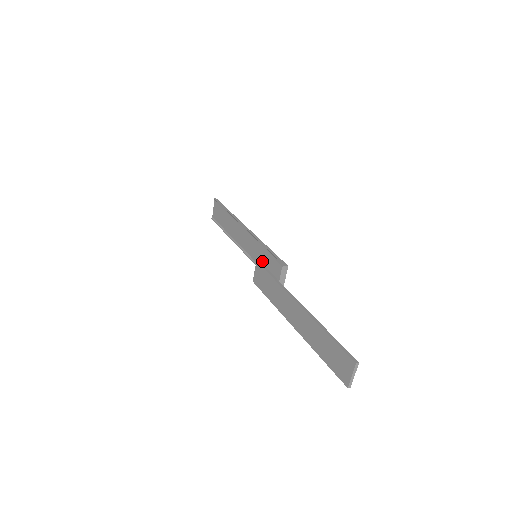
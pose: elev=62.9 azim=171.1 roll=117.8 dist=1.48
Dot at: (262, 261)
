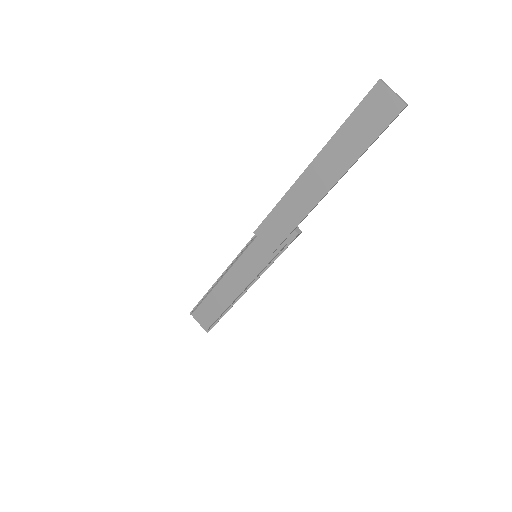
Dot at: (265, 254)
